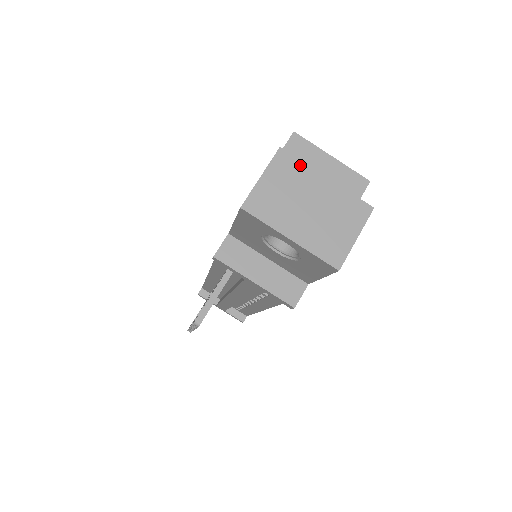
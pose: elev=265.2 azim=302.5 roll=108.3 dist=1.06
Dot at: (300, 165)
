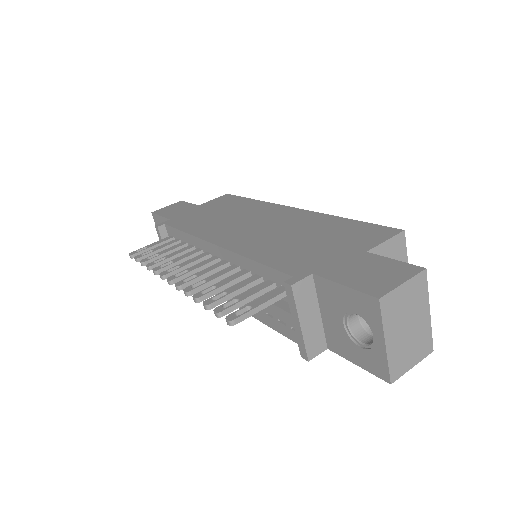
Dot at: (425, 291)
